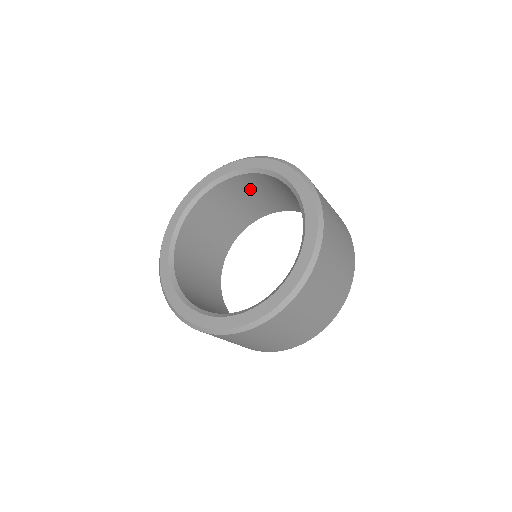
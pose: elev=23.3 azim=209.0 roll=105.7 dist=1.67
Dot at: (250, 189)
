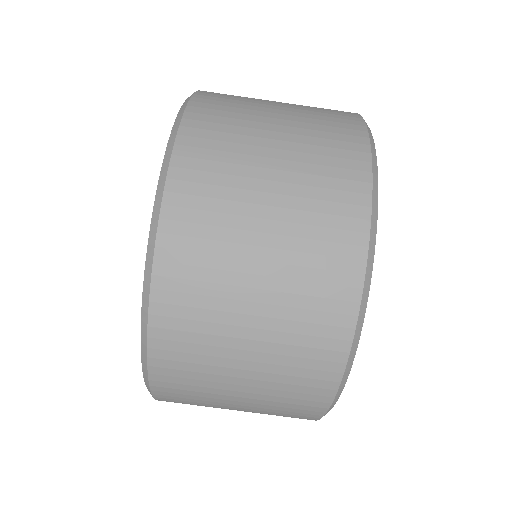
Dot at: occluded
